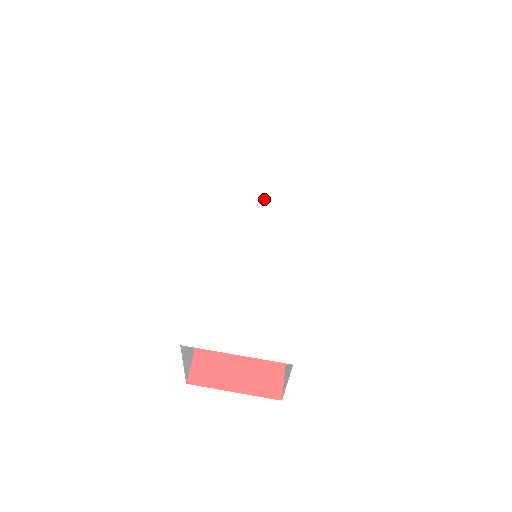
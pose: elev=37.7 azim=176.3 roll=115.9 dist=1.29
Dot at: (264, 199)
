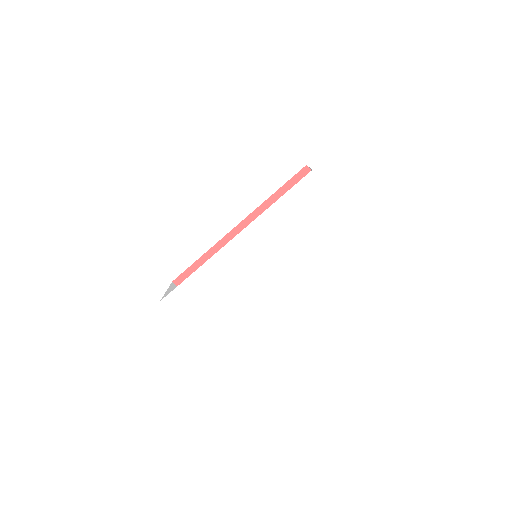
Dot at: (281, 243)
